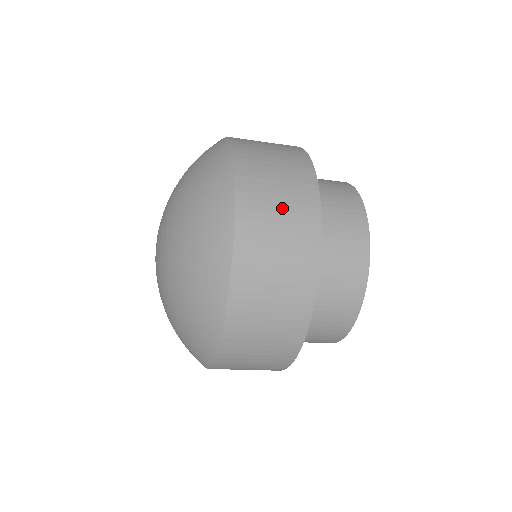
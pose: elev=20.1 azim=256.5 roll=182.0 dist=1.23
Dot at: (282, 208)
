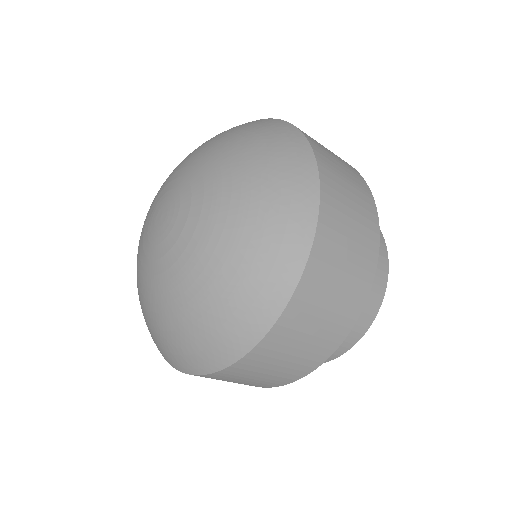
Dot at: (348, 180)
